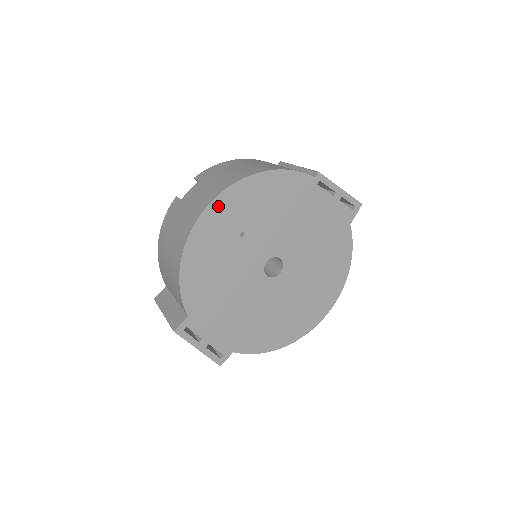
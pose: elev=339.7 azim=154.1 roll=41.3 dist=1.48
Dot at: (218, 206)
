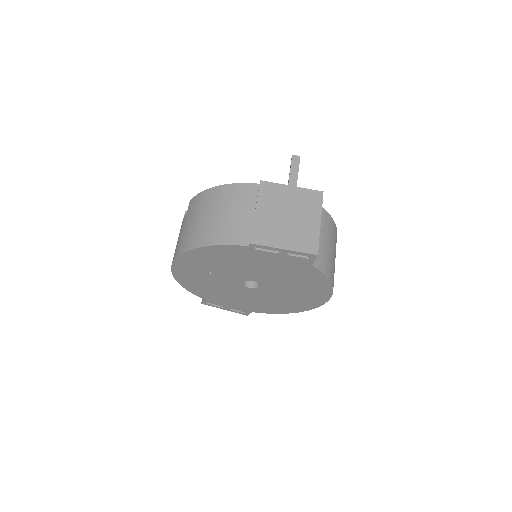
Dot at: (179, 263)
